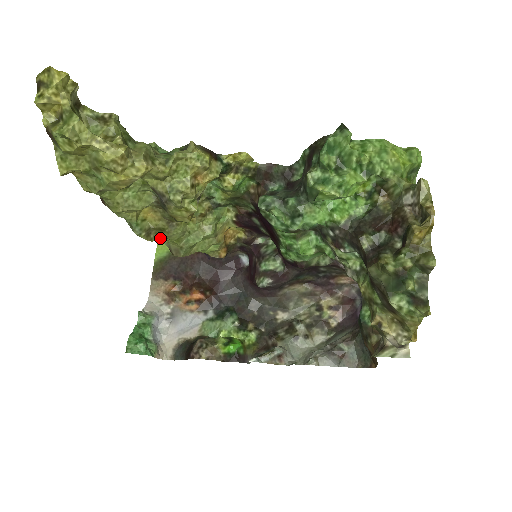
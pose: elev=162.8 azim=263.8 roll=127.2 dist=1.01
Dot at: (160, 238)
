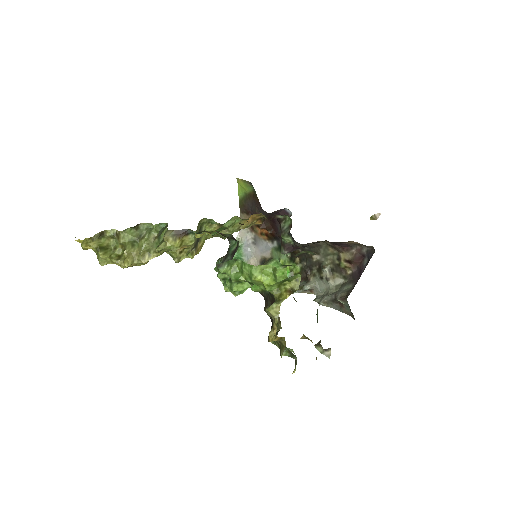
Dot at: occluded
